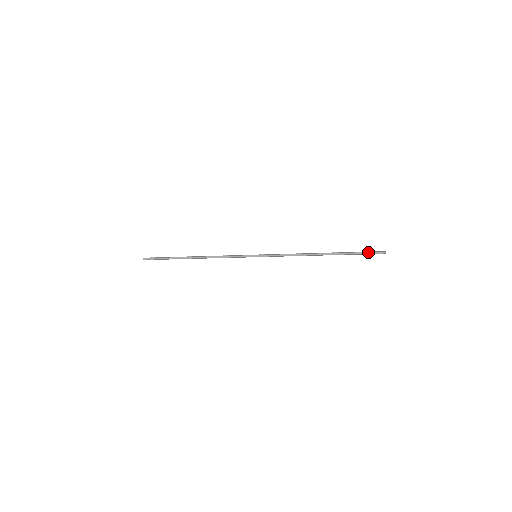
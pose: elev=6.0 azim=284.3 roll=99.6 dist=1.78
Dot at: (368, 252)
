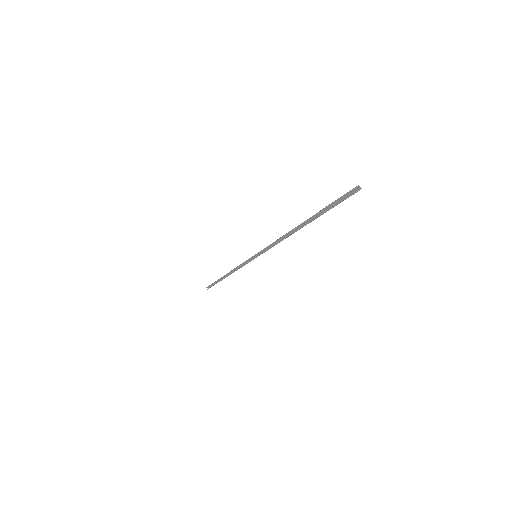
Dot at: (339, 198)
